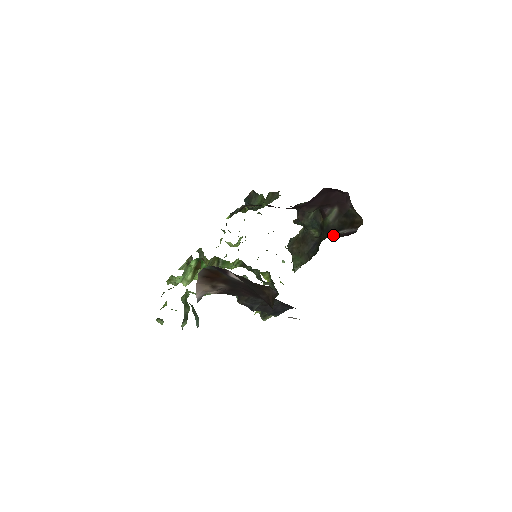
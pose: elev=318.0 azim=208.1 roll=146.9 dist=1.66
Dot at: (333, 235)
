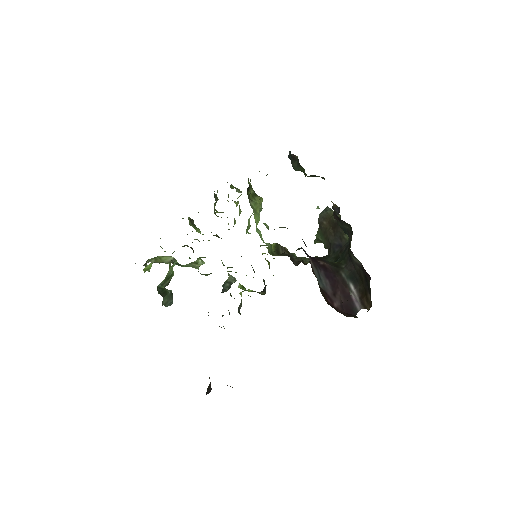
Dot at: (342, 284)
